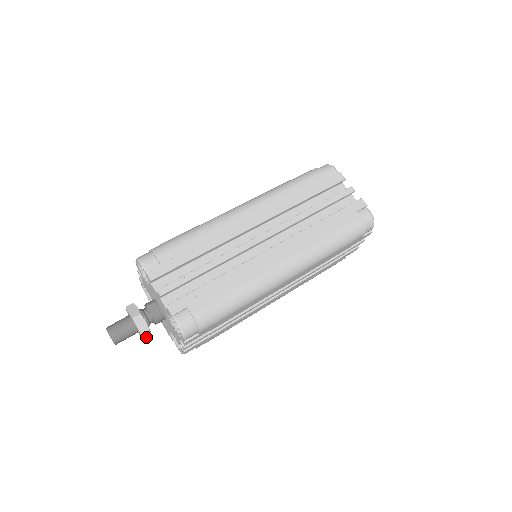
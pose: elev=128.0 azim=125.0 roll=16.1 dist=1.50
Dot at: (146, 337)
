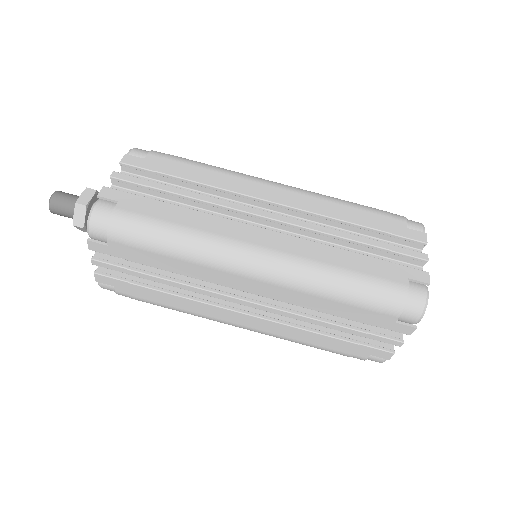
Dot at: occluded
